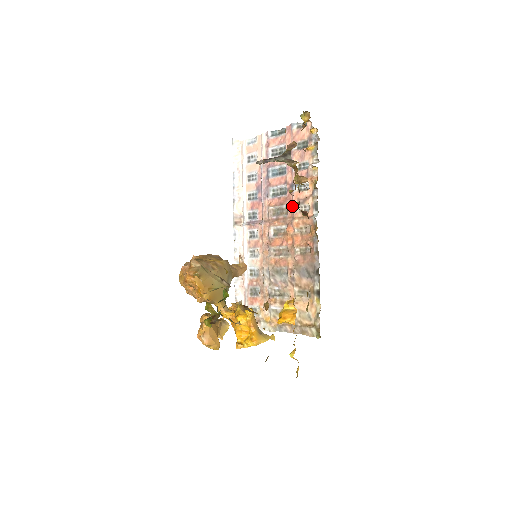
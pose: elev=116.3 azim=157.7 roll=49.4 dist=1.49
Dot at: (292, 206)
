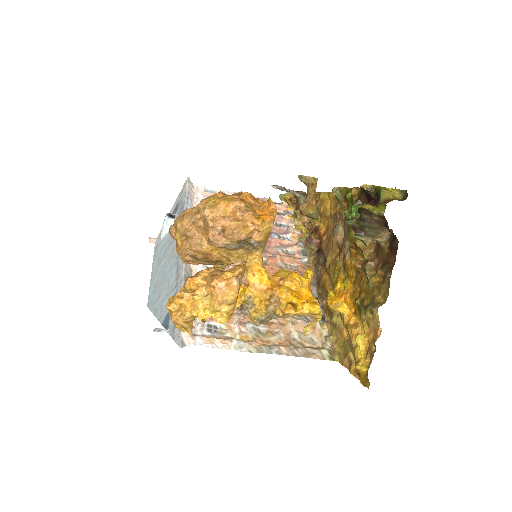
Dot at: (272, 246)
